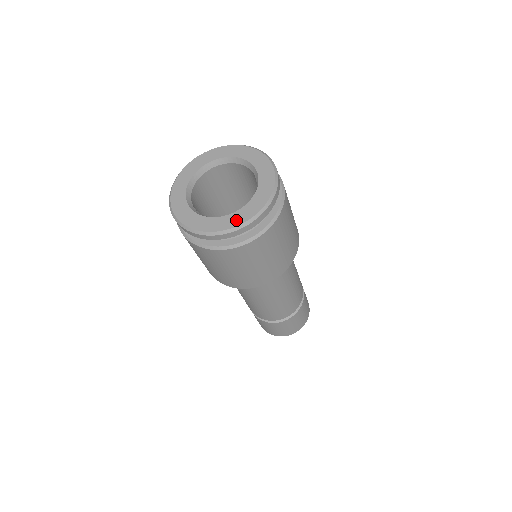
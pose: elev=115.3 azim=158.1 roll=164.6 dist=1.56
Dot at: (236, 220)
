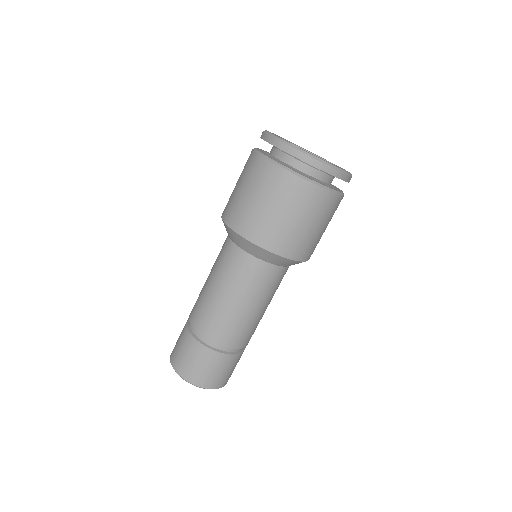
Dot at: occluded
